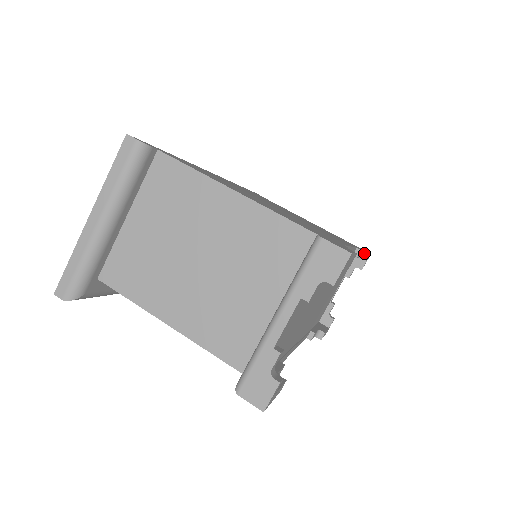
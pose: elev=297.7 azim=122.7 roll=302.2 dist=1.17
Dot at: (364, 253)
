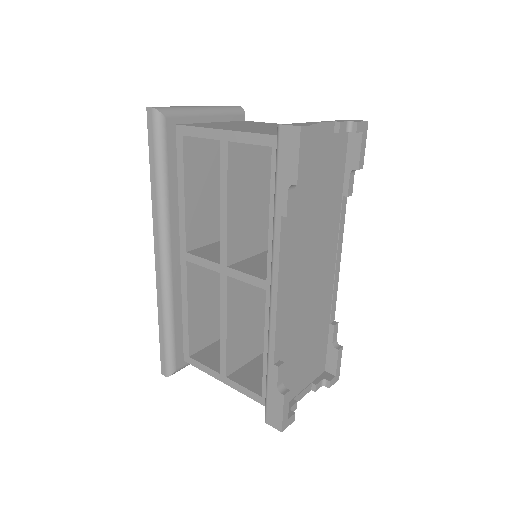
Dot at: (338, 345)
